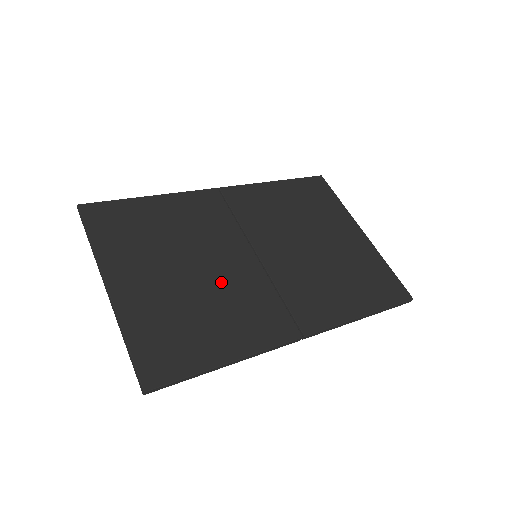
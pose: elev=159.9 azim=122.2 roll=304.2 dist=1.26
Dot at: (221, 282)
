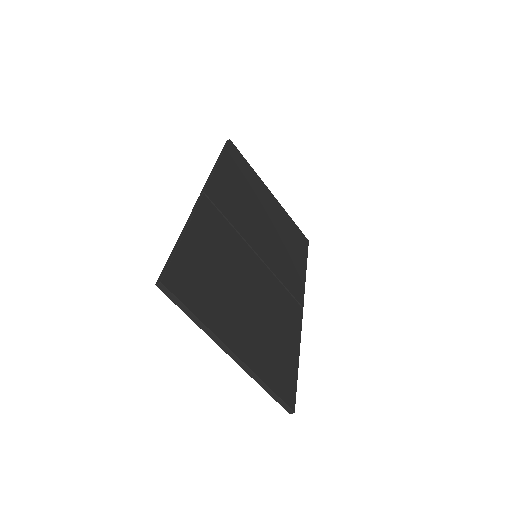
Dot at: (263, 296)
